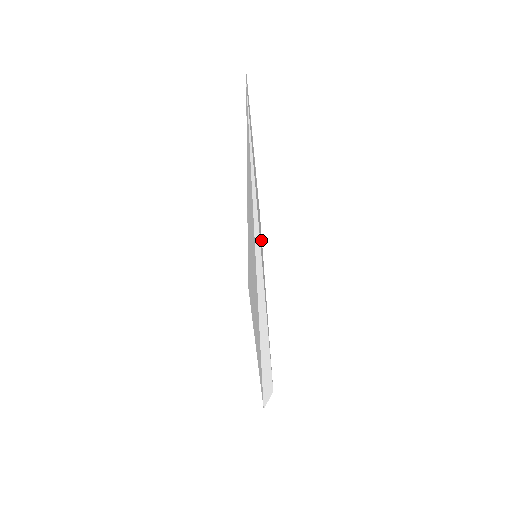
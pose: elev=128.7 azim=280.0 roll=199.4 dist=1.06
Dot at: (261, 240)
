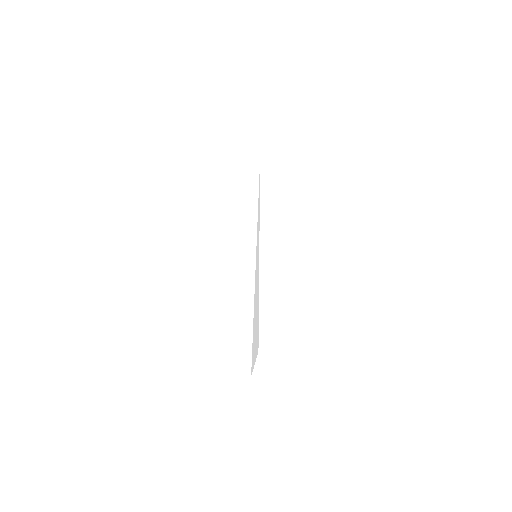
Dot at: occluded
